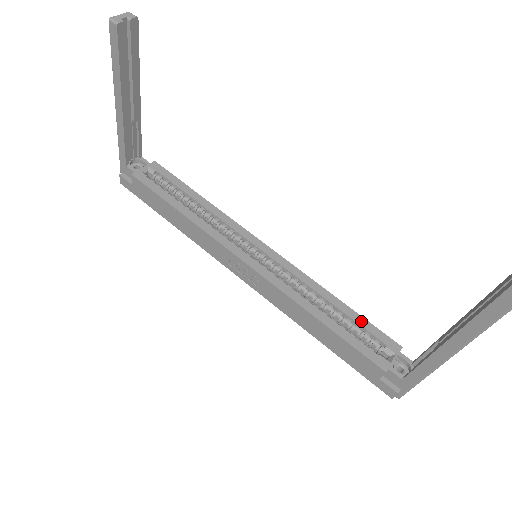
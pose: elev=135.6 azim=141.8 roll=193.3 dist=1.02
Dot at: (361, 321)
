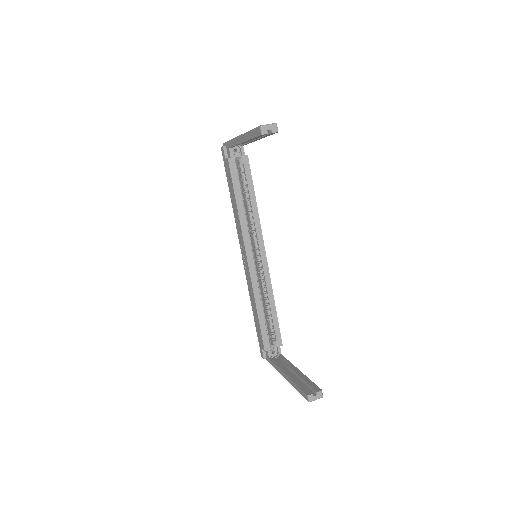
Dot at: (276, 323)
